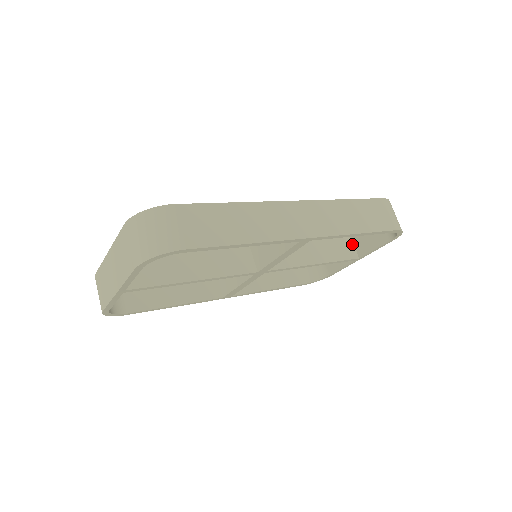
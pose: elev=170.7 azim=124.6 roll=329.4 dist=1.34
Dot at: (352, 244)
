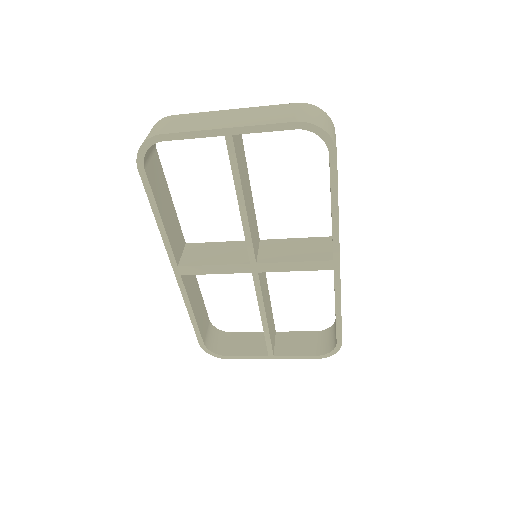
Dot at: (274, 342)
